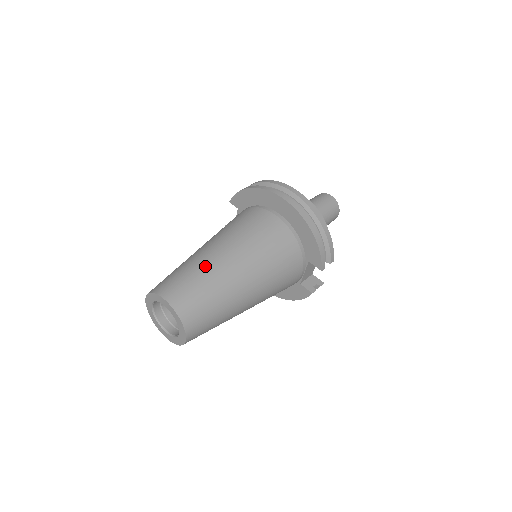
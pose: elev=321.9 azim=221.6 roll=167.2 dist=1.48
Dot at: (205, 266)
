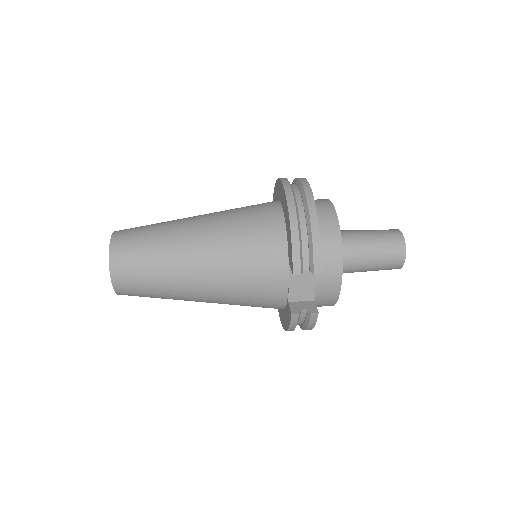
Dot at: (168, 223)
